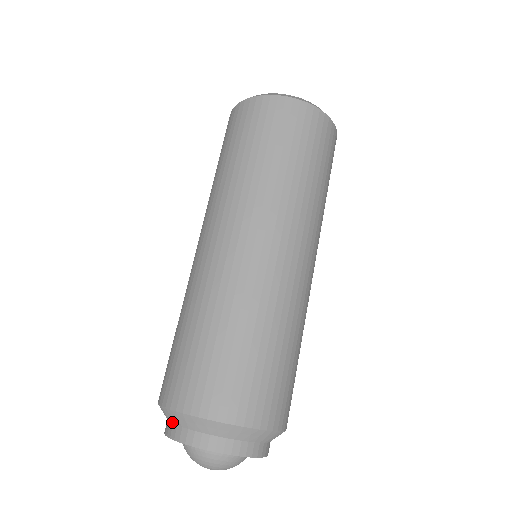
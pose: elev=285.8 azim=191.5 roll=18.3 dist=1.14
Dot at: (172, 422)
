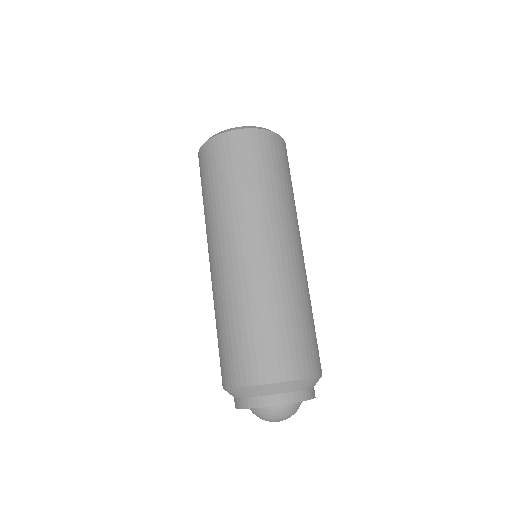
Dot at: occluded
